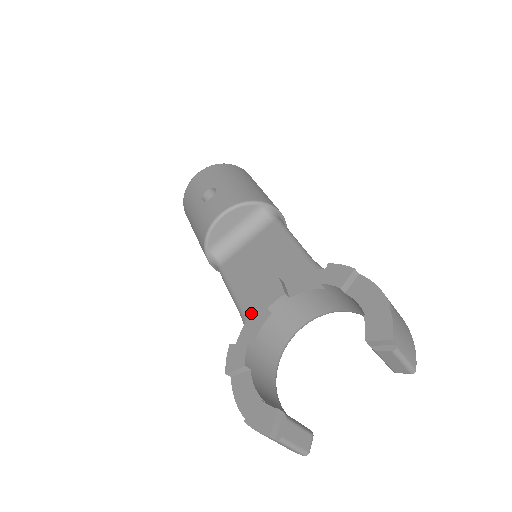
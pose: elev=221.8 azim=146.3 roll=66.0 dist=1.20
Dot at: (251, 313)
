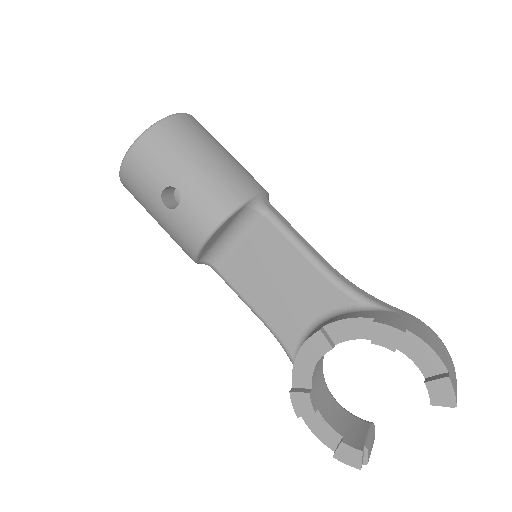
Dot at: (296, 355)
